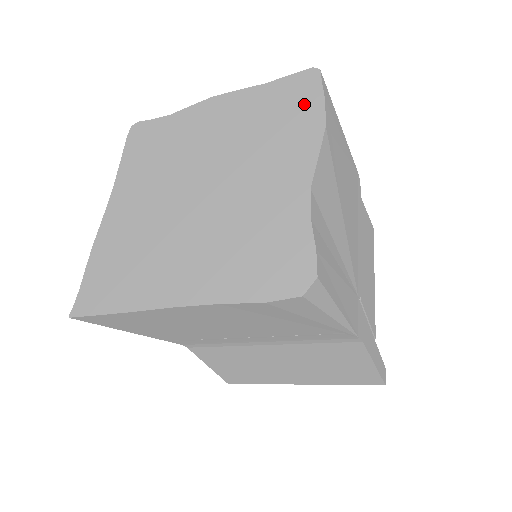
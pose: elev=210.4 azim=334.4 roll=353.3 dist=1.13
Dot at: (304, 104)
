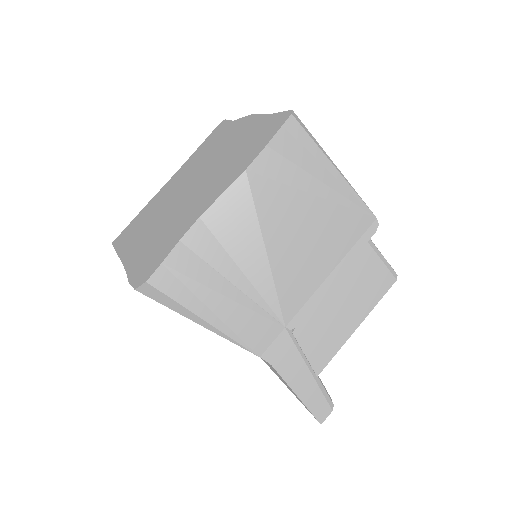
Dot at: (260, 143)
